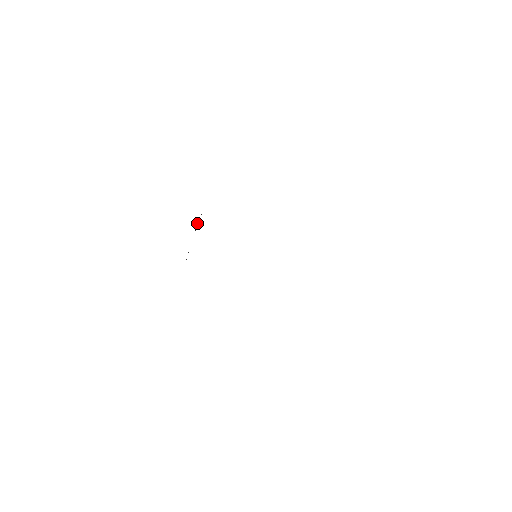
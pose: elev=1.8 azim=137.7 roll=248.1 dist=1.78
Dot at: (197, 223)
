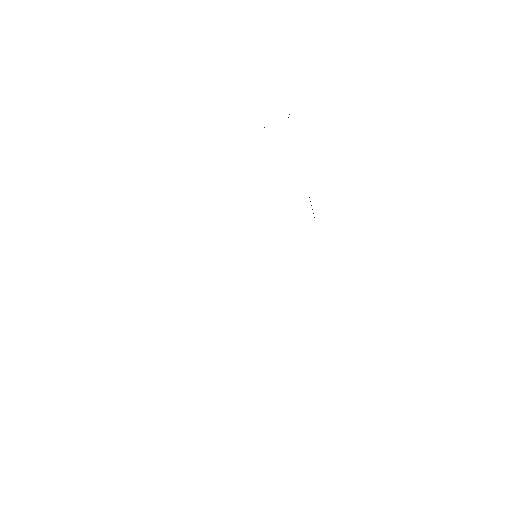
Dot at: occluded
